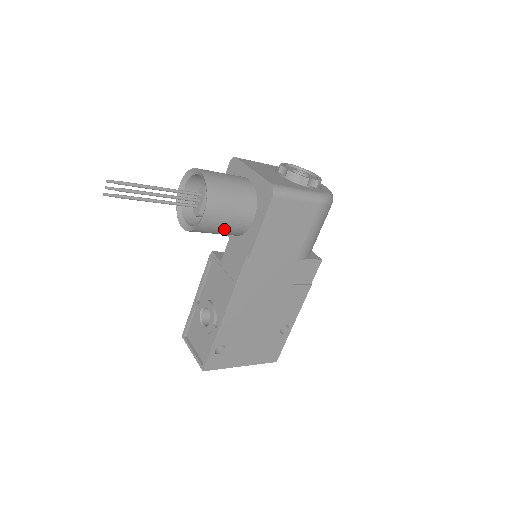
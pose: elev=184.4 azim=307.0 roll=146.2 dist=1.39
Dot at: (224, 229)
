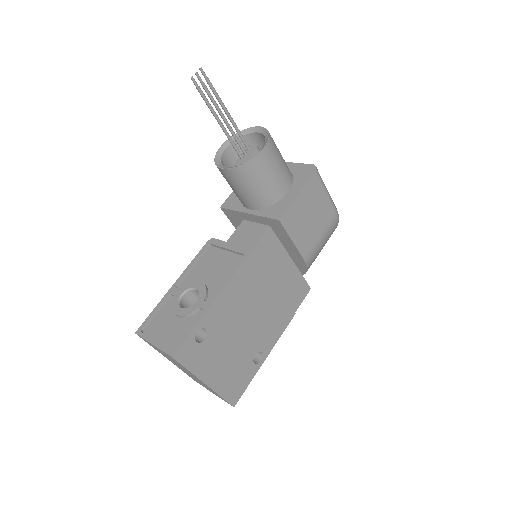
Dot at: (264, 183)
